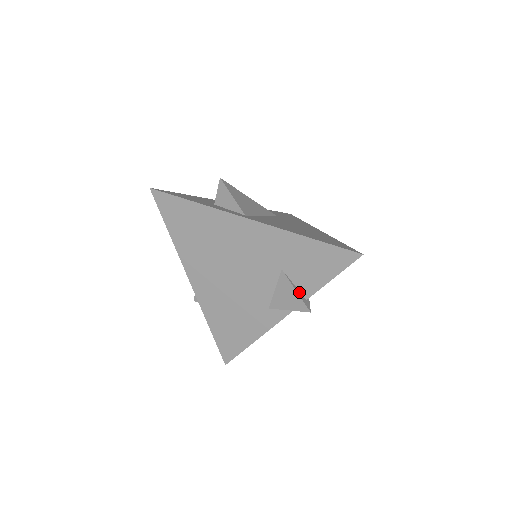
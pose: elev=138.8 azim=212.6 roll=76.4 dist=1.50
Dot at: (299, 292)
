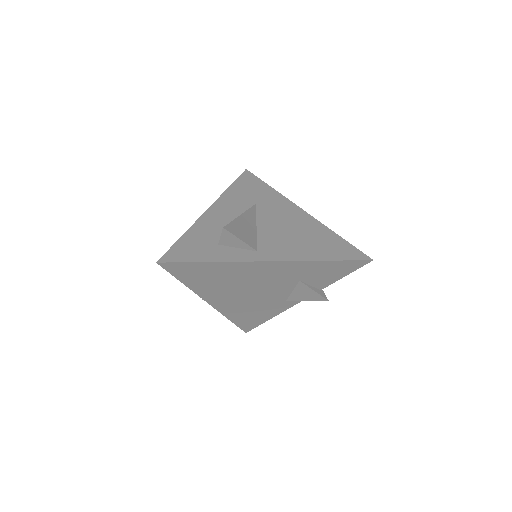
Dot at: (315, 289)
